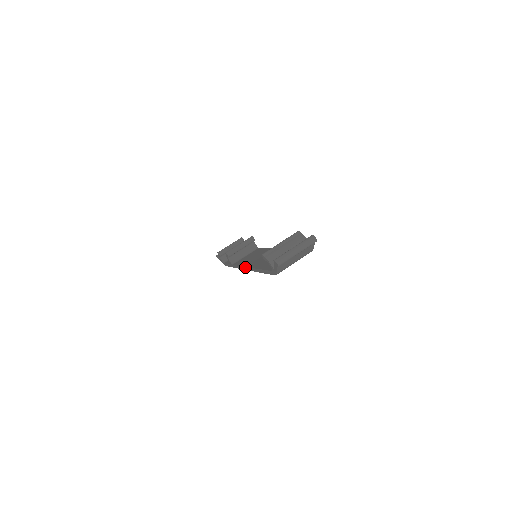
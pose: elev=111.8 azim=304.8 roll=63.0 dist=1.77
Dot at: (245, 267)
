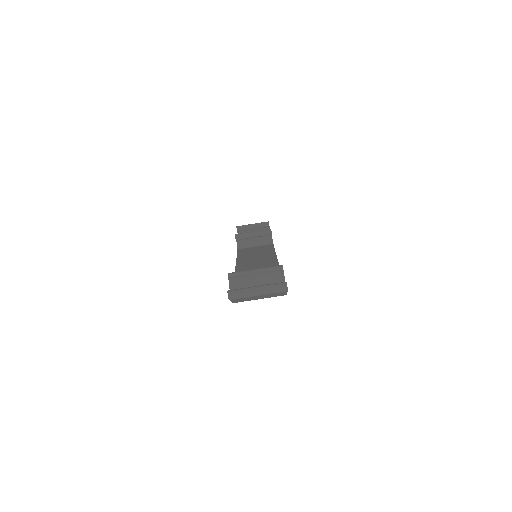
Dot at: (236, 264)
